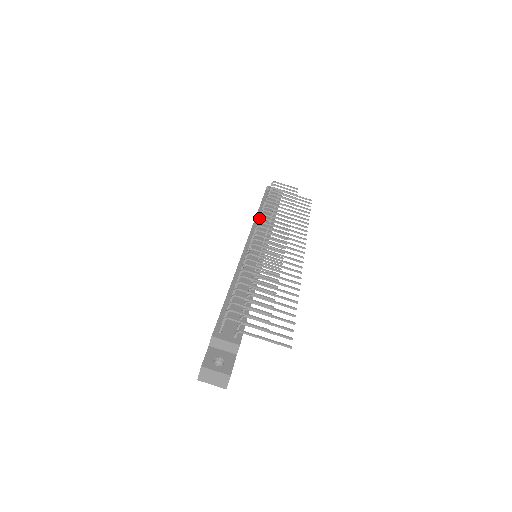
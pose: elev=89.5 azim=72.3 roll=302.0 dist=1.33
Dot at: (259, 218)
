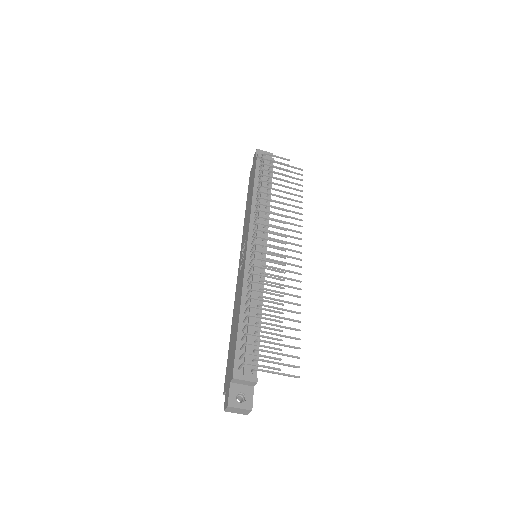
Dot at: (257, 217)
